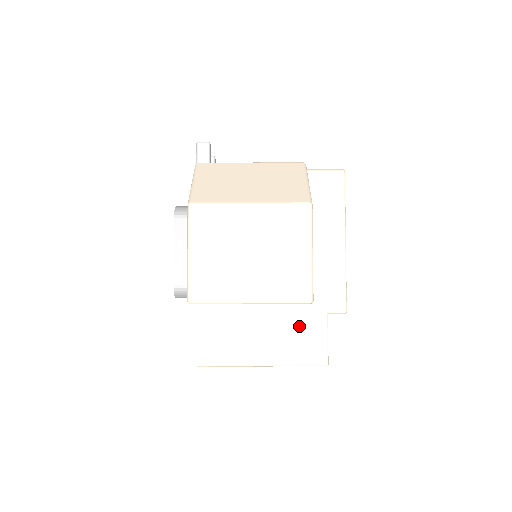
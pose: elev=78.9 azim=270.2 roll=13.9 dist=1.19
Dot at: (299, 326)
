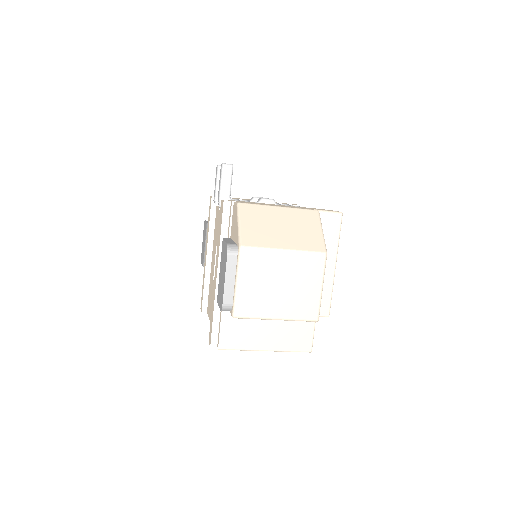
Dot at: (295, 324)
